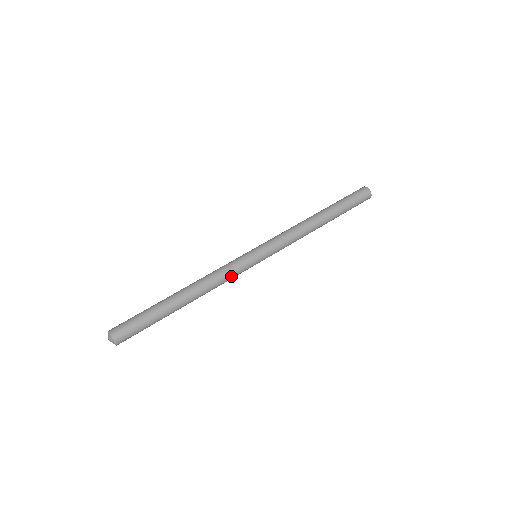
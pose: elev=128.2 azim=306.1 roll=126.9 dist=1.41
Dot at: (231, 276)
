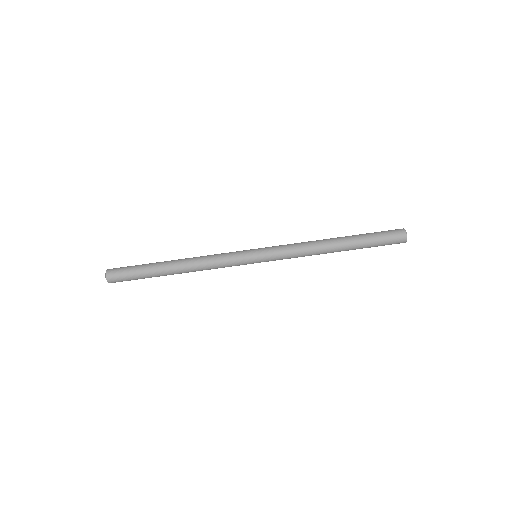
Dot at: occluded
